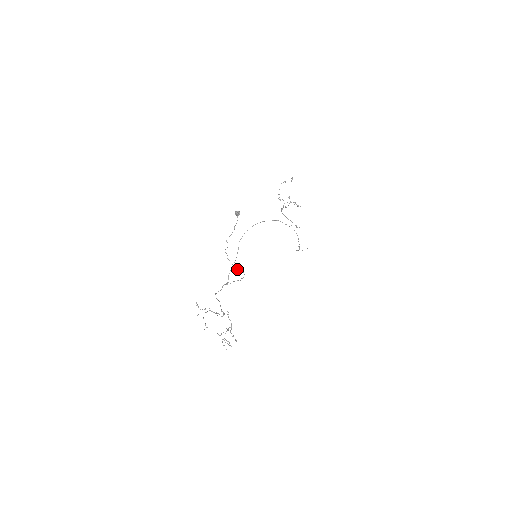
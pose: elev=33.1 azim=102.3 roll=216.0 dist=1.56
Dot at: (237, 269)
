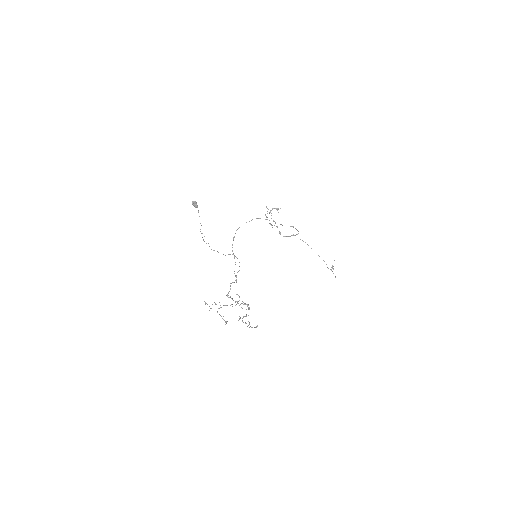
Dot at: occluded
